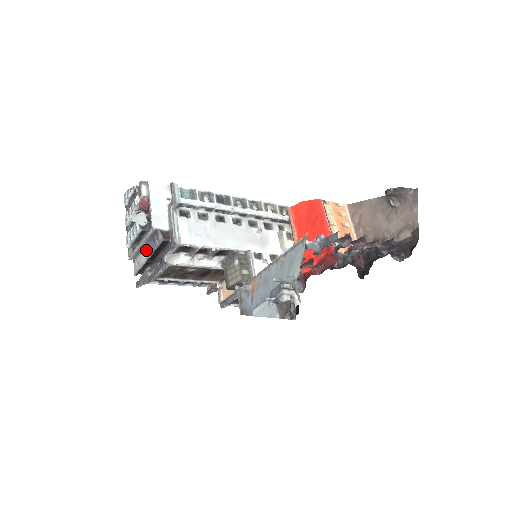
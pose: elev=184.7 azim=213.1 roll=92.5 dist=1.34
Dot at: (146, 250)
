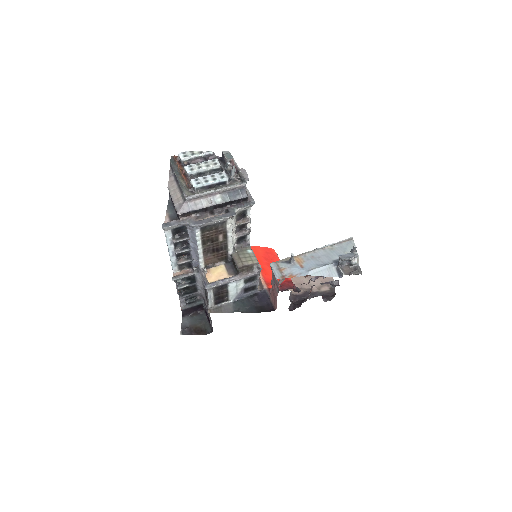
Dot at: (216, 197)
